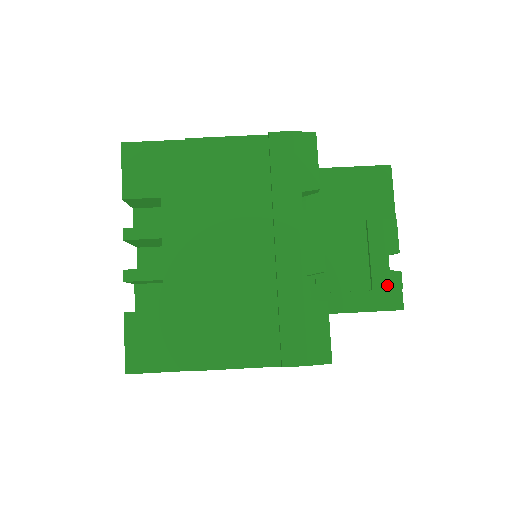
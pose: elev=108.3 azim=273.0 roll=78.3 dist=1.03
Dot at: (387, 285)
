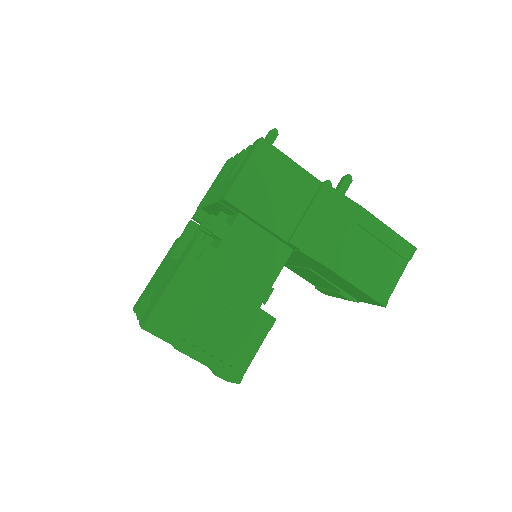
Dot at: occluded
